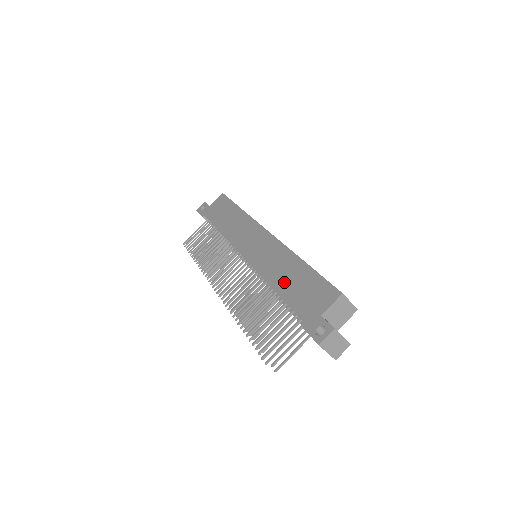
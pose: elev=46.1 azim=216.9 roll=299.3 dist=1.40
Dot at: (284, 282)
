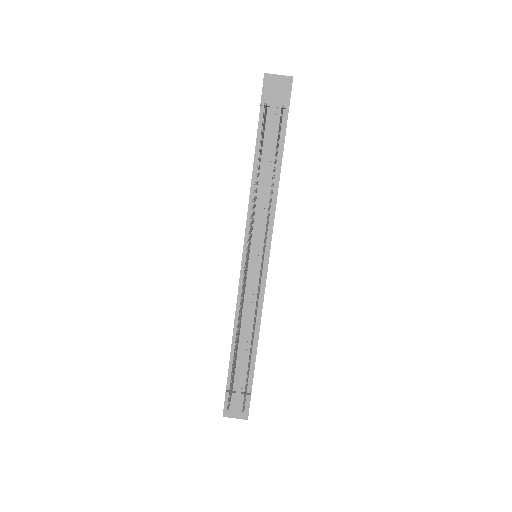
Dot at: occluded
